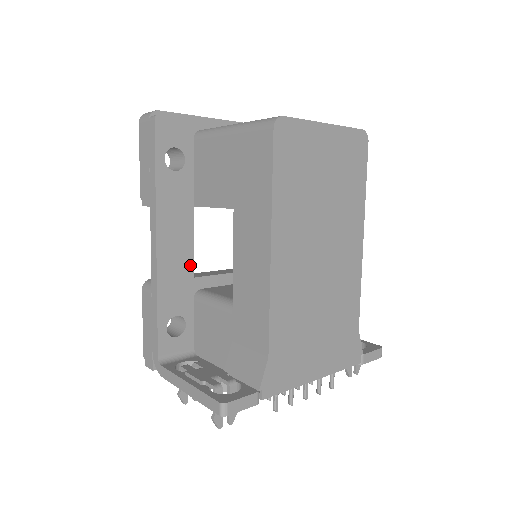
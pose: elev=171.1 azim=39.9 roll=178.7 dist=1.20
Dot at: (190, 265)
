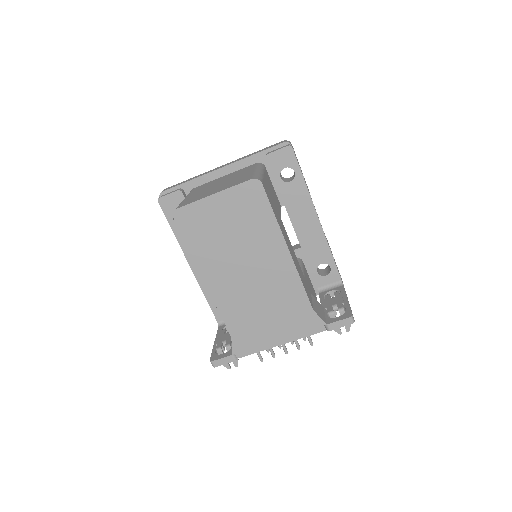
Dot at: occluded
